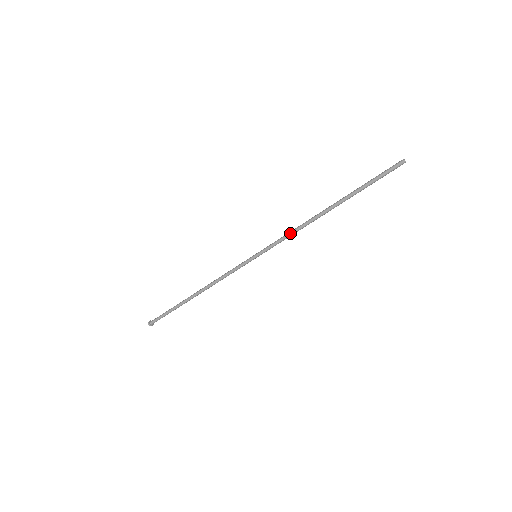
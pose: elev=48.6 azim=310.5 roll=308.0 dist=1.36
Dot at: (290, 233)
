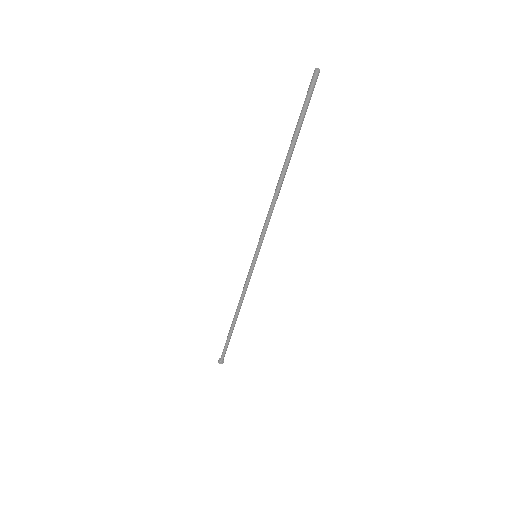
Dot at: (267, 215)
